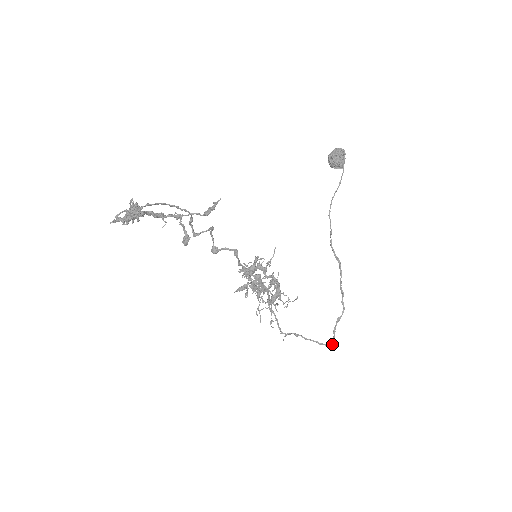
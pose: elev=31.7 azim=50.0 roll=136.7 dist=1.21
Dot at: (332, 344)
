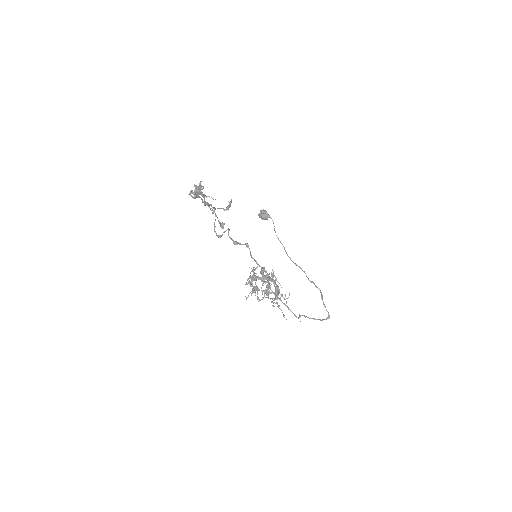
Dot at: (329, 316)
